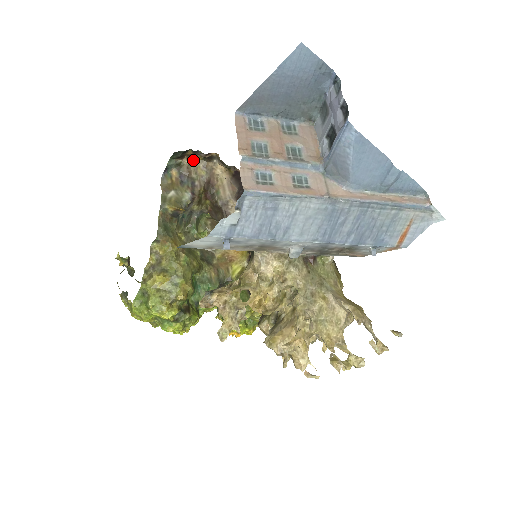
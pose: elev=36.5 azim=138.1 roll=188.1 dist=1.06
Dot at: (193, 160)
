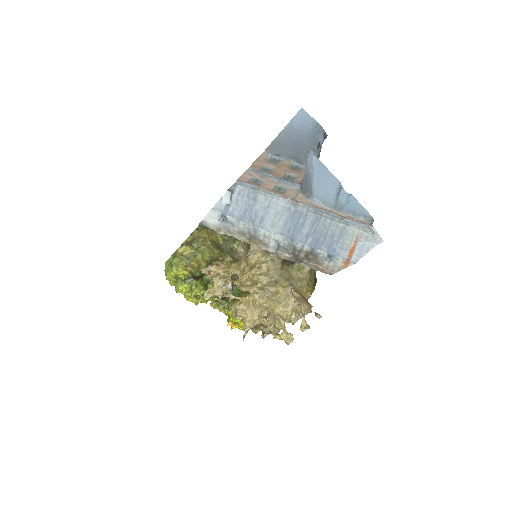
Dot at: occluded
